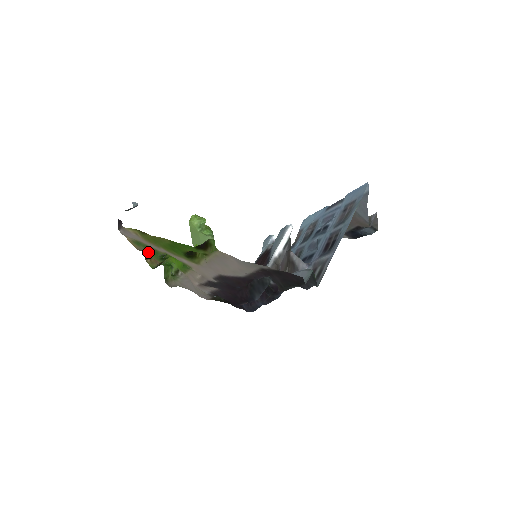
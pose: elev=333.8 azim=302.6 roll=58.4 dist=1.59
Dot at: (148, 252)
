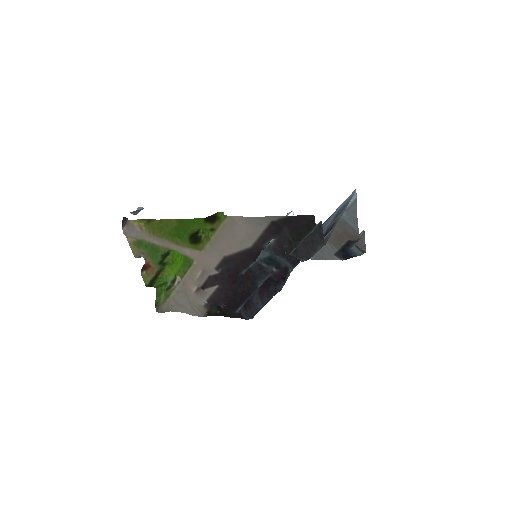
Dot at: (147, 255)
